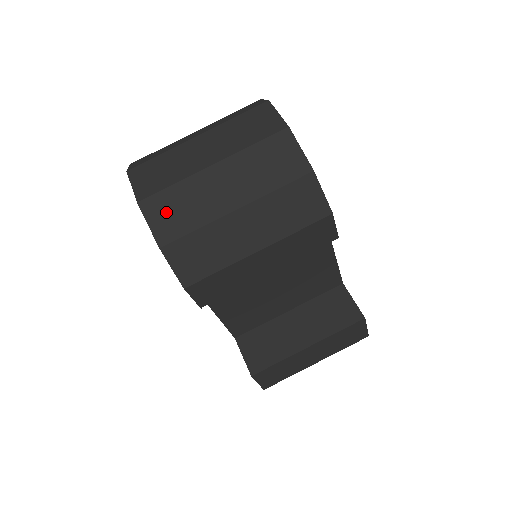
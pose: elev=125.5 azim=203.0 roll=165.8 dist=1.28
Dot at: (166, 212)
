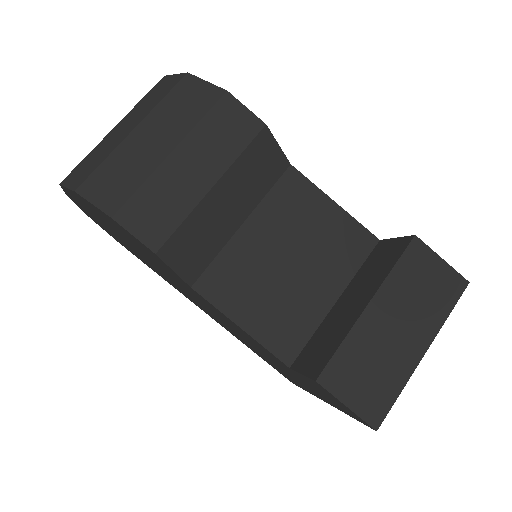
Dot at: (80, 172)
